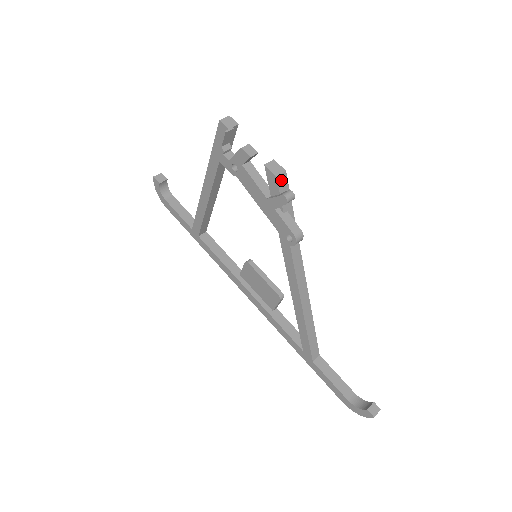
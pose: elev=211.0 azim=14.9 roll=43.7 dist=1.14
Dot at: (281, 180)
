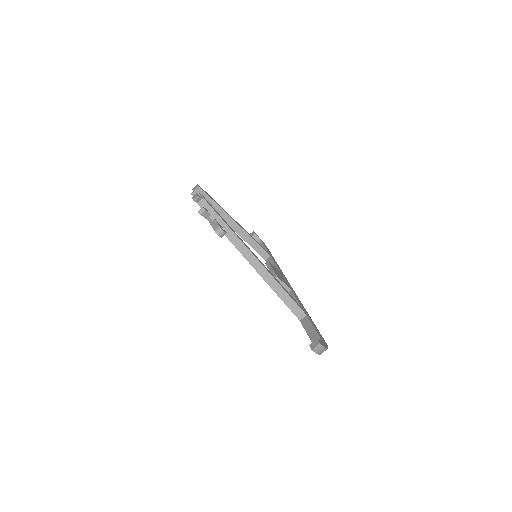
Dot at: (201, 204)
